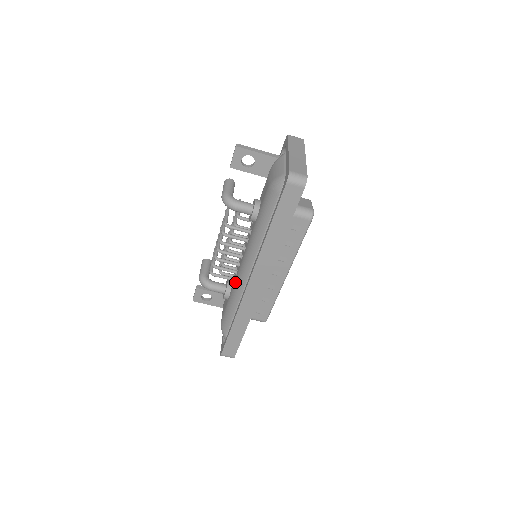
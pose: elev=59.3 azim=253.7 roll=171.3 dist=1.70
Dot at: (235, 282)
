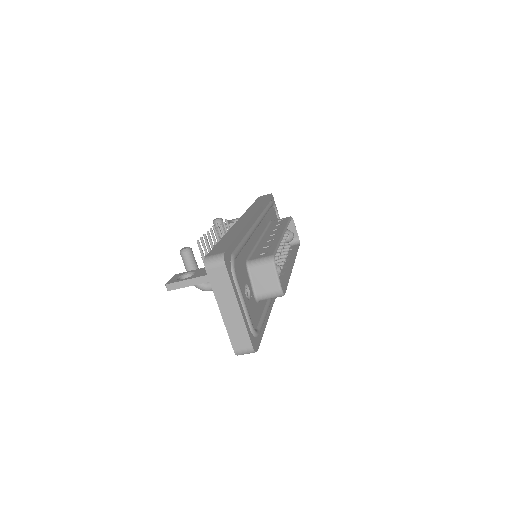
Dot at: occluded
